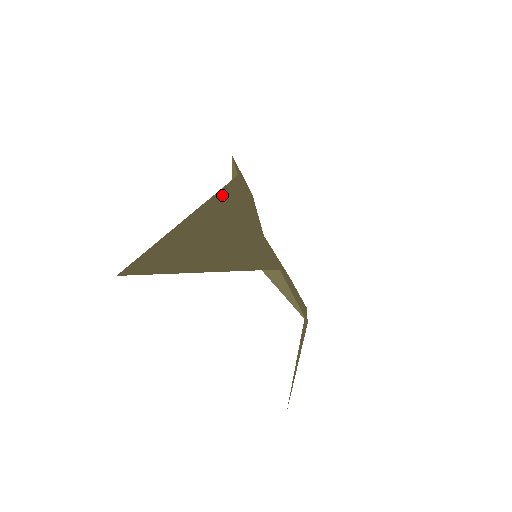
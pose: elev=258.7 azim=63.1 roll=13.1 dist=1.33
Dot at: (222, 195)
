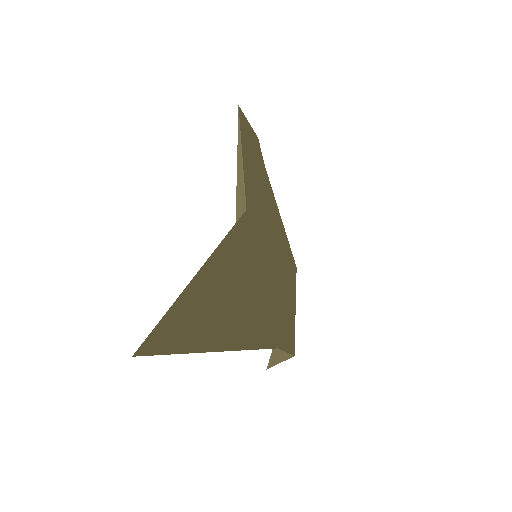
Dot at: (228, 234)
